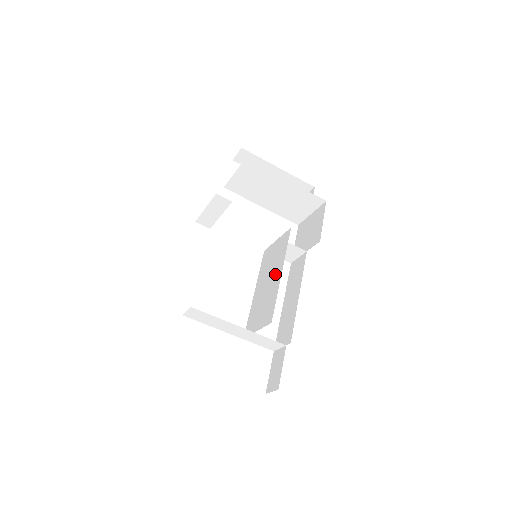
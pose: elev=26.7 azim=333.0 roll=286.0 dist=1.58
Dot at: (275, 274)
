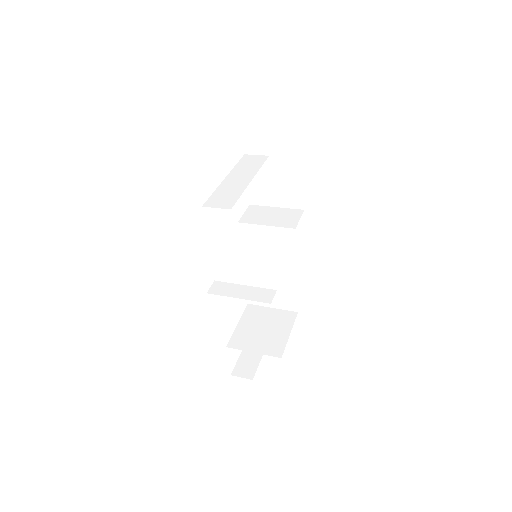
Dot at: (283, 269)
